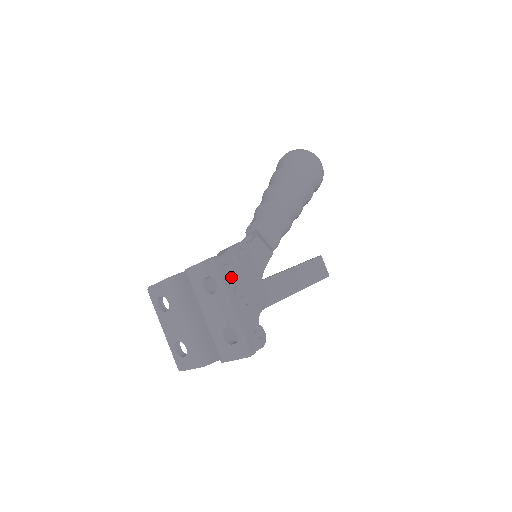
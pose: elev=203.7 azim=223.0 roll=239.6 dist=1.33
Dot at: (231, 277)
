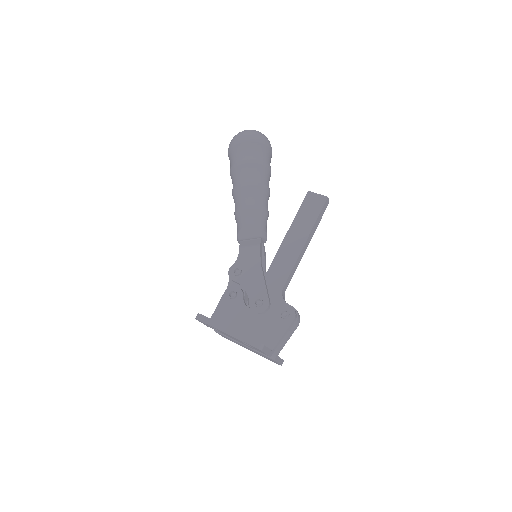
Dot at: (239, 297)
